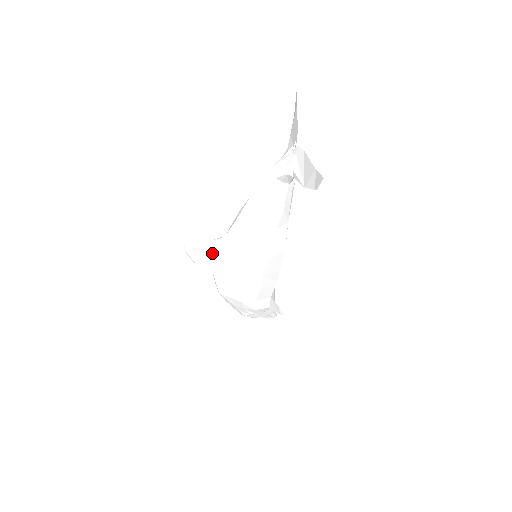
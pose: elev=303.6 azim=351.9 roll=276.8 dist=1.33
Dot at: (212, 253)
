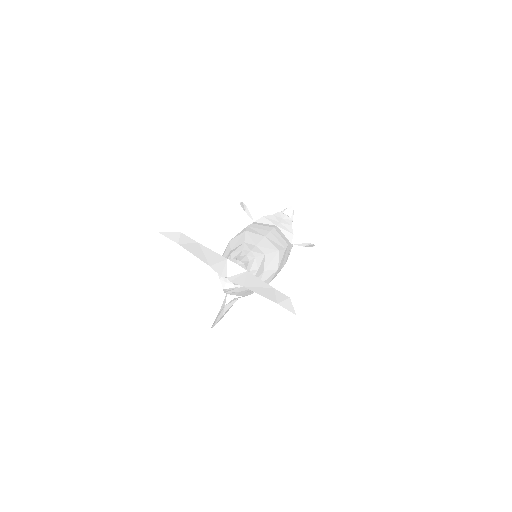
Dot at: (233, 302)
